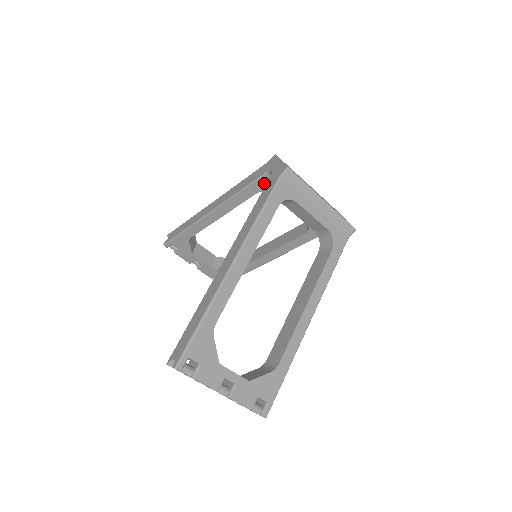
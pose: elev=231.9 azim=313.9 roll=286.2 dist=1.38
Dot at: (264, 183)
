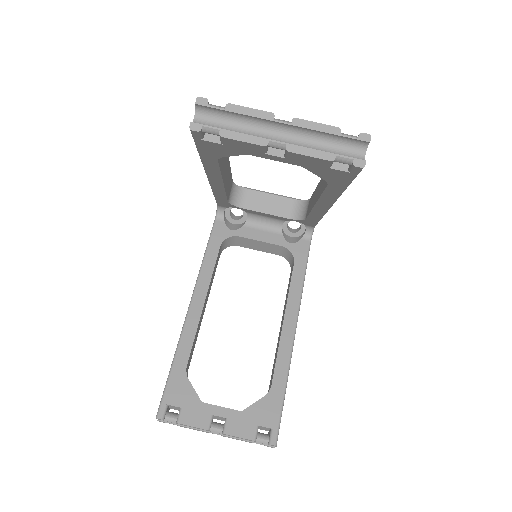
Dot at: (219, 231)
